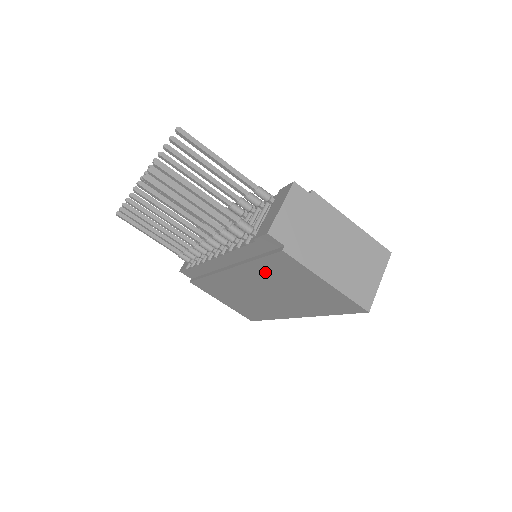
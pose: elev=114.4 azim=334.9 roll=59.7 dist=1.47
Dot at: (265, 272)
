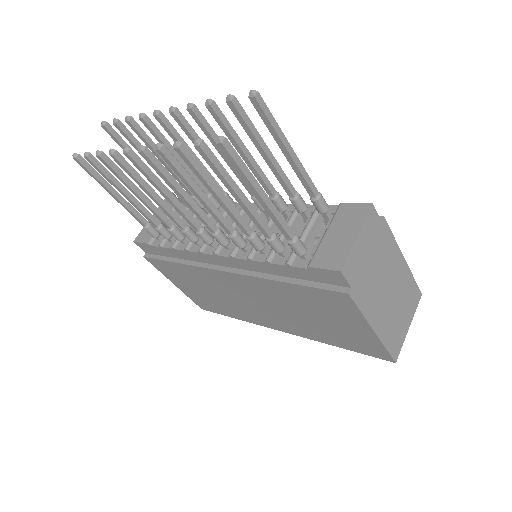
Dot at: (288, 294)
